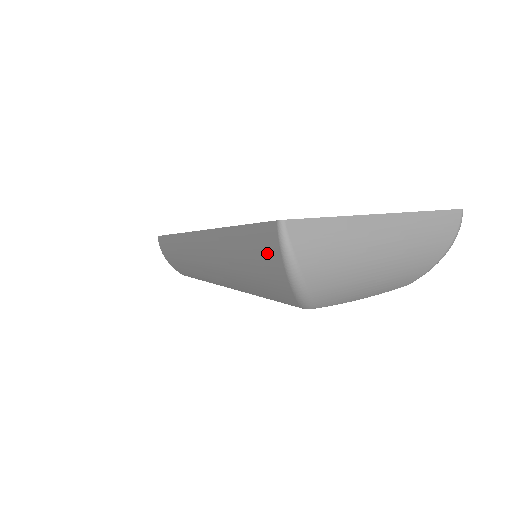
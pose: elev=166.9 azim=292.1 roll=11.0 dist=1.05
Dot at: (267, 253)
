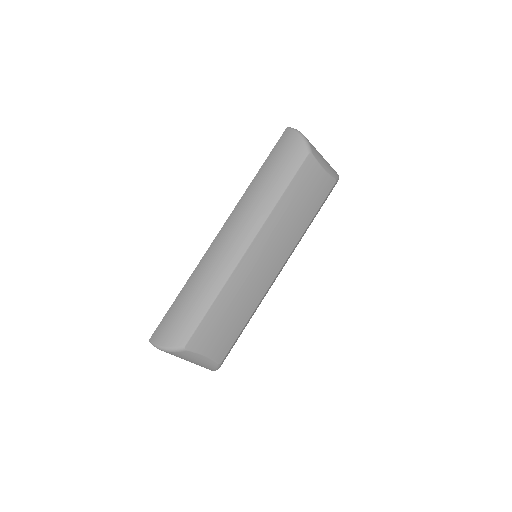
Dot at: (287, 141)
